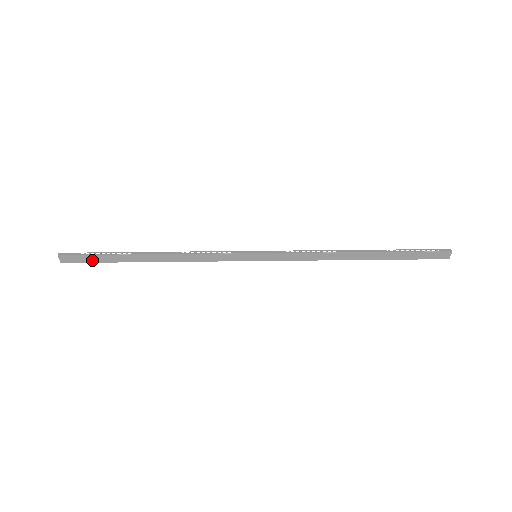
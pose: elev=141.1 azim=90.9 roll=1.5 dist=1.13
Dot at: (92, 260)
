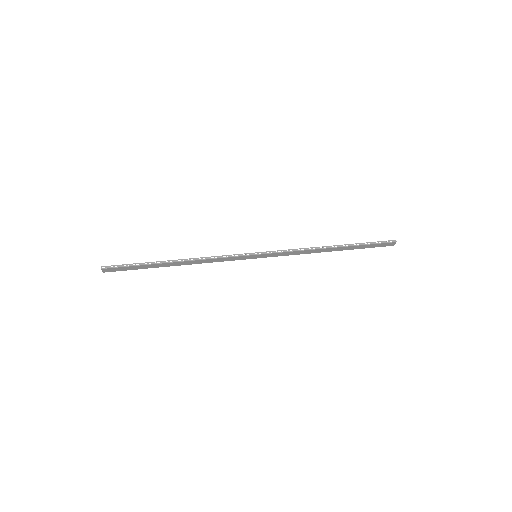
Dot at: (129, 269)
